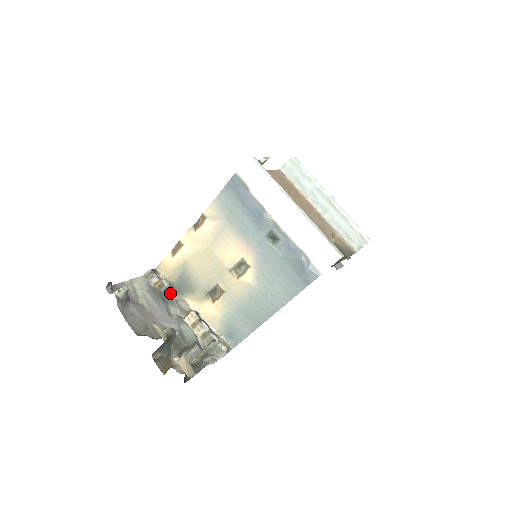
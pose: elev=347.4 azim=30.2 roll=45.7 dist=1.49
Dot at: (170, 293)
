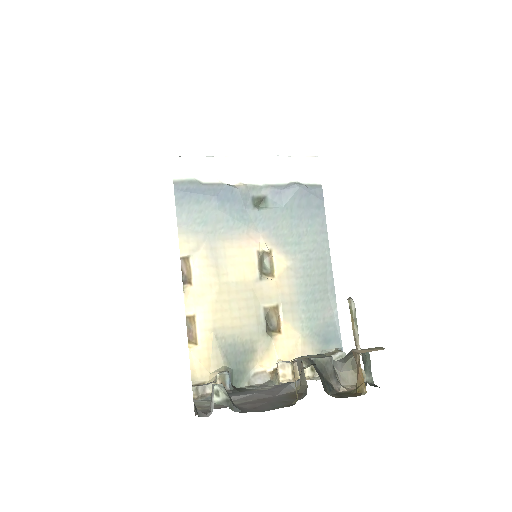
Dot at: occluded
